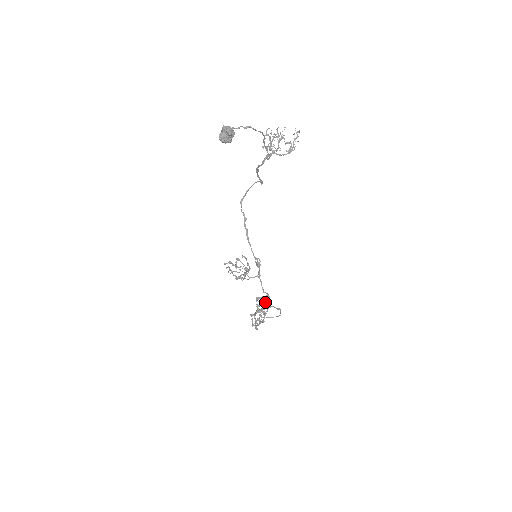
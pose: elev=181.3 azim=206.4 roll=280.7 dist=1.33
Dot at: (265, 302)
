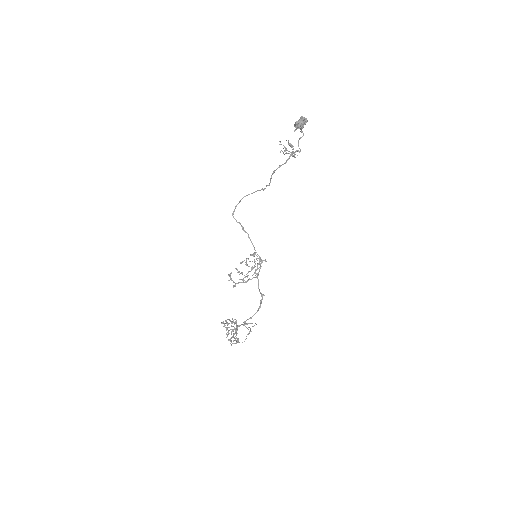
Dot at: occluded
